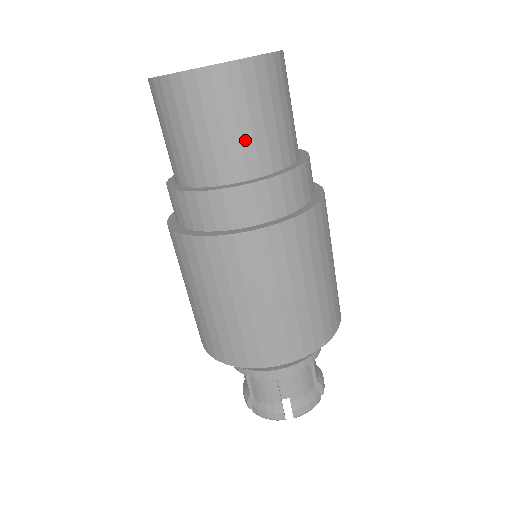
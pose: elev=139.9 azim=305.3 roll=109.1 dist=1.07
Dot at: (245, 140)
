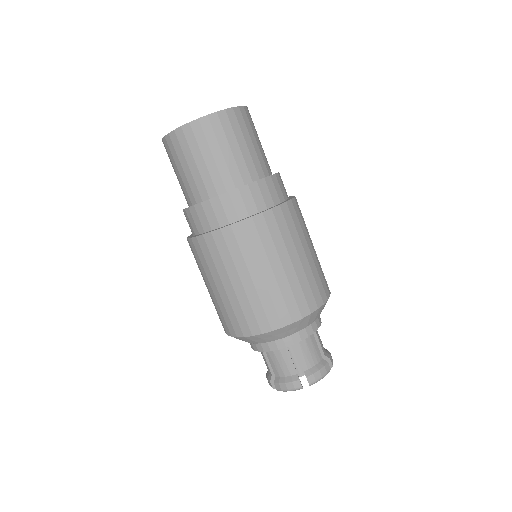
Dot at: (229, 162)
